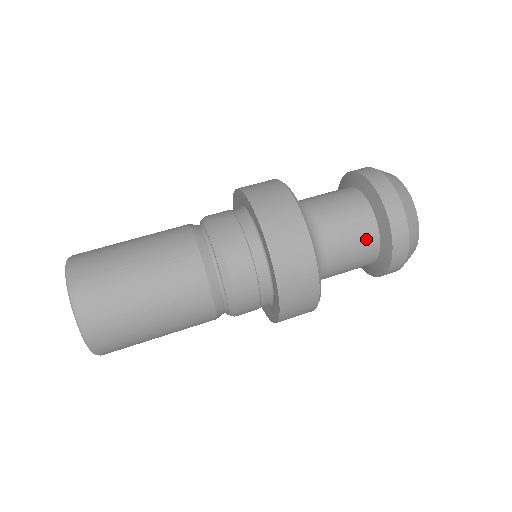
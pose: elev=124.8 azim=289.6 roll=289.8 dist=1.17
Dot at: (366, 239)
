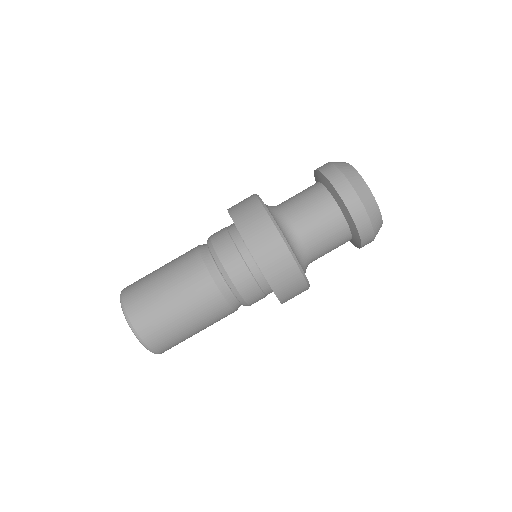
Dot at: (338, 232)
